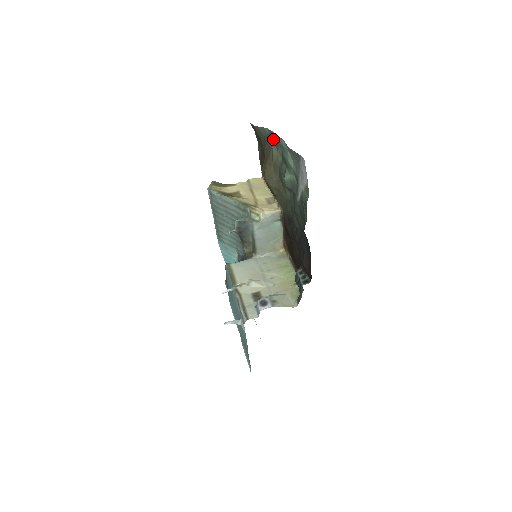
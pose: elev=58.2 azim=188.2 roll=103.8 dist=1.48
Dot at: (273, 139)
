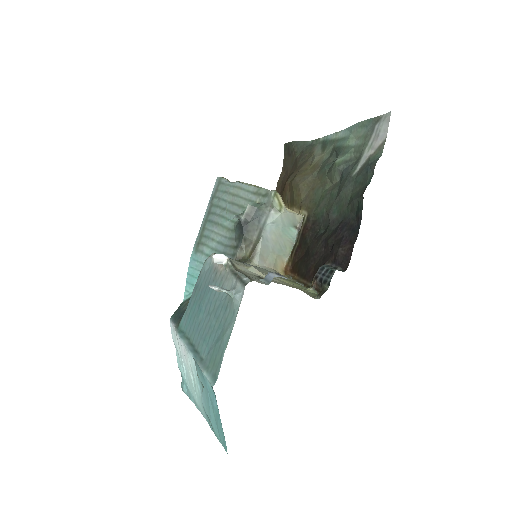
Dot at: (318, 145)
